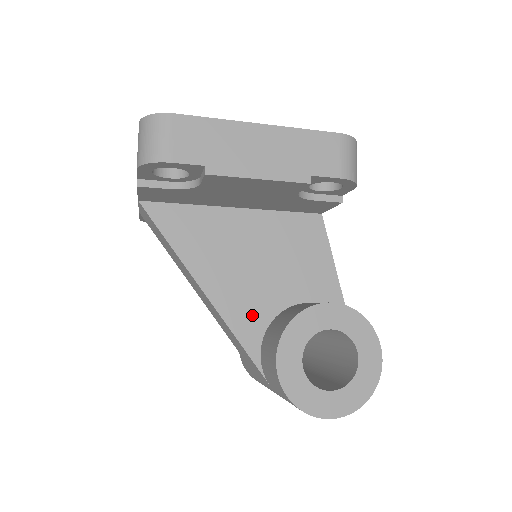
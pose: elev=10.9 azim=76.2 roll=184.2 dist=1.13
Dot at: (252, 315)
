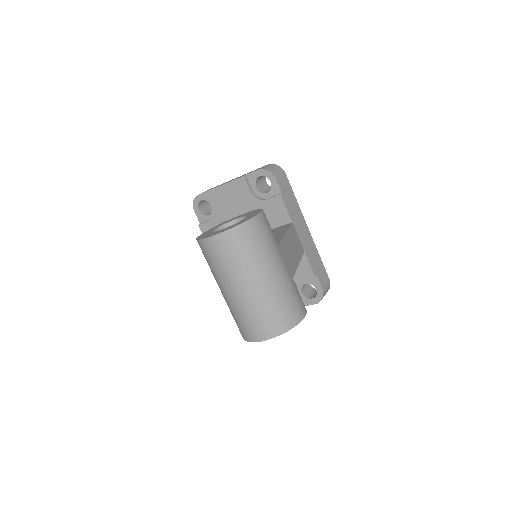
Dot at: occluded
